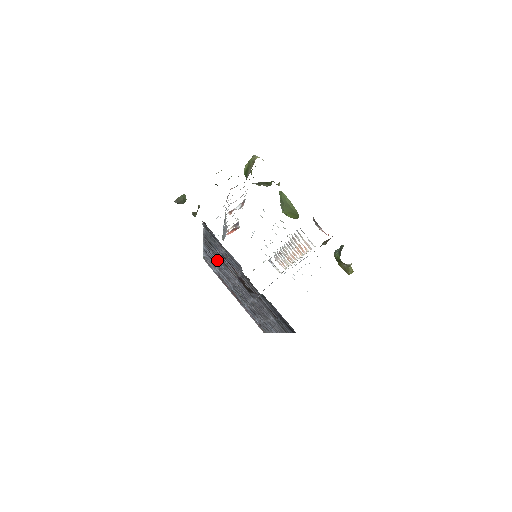
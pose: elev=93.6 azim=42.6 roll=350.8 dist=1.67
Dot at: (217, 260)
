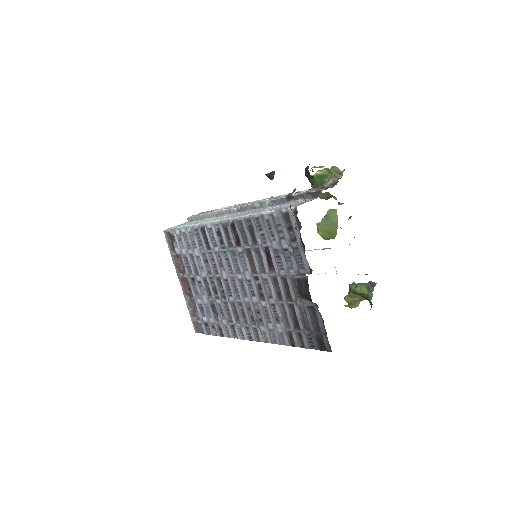
Dot at: (227, 246)
